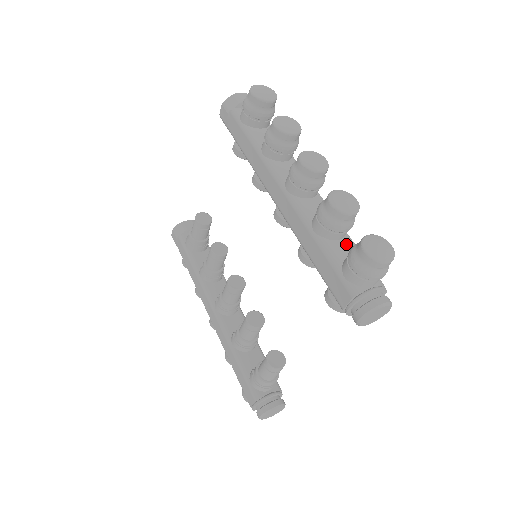
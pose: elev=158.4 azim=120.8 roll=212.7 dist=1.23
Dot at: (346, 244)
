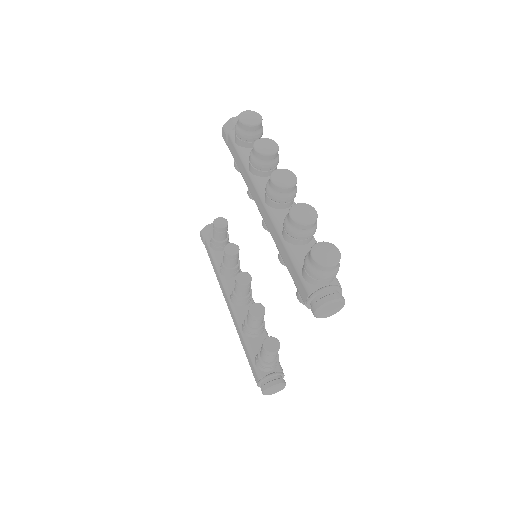
Dot at: (310, 248)
